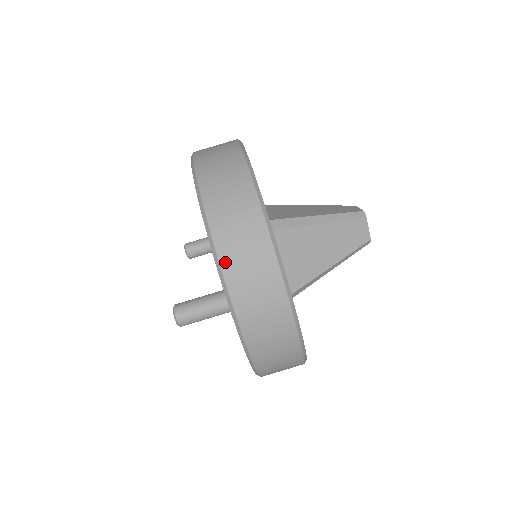
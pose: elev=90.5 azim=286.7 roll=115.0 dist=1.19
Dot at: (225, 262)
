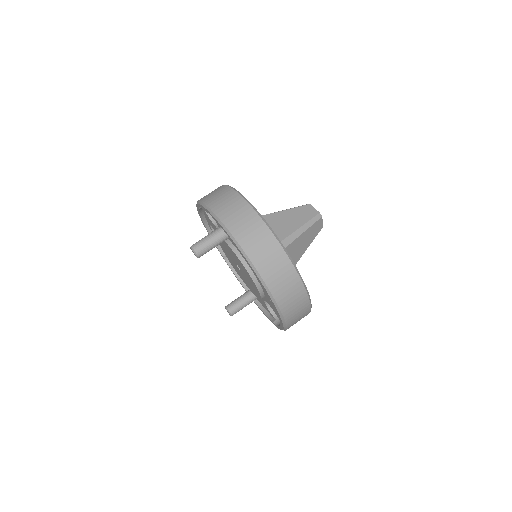
Dot at: (208, 203)
